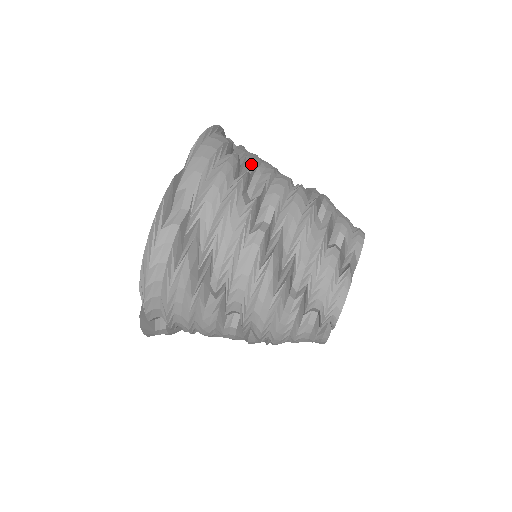
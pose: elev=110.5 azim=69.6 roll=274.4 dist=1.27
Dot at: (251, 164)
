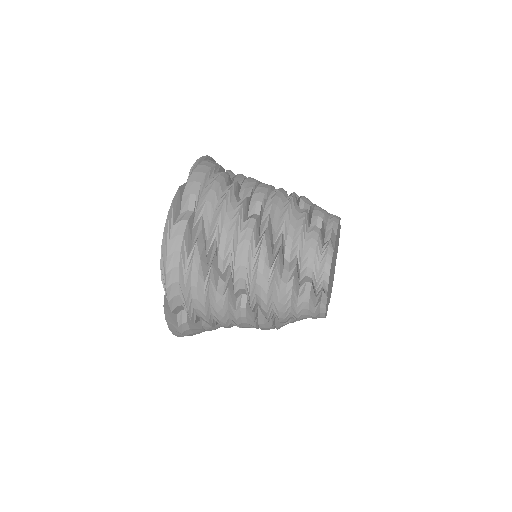
Dot at: (240, 179)
